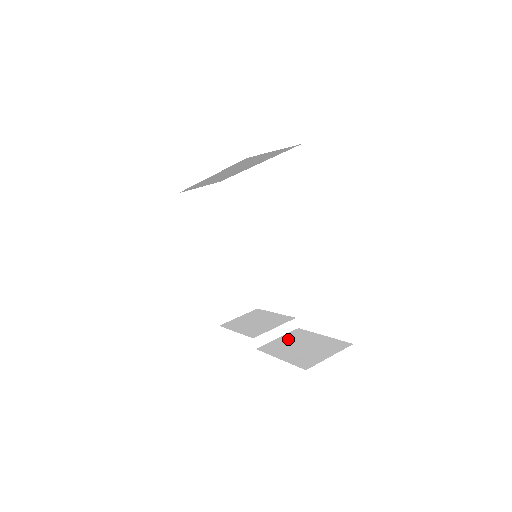
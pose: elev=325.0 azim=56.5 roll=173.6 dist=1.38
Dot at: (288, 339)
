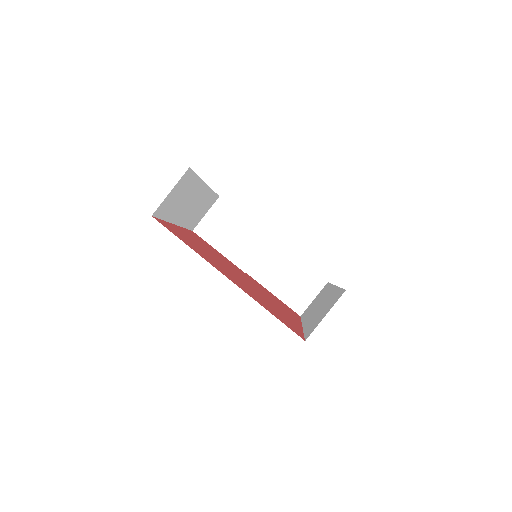
Dot at: (270, 261)
